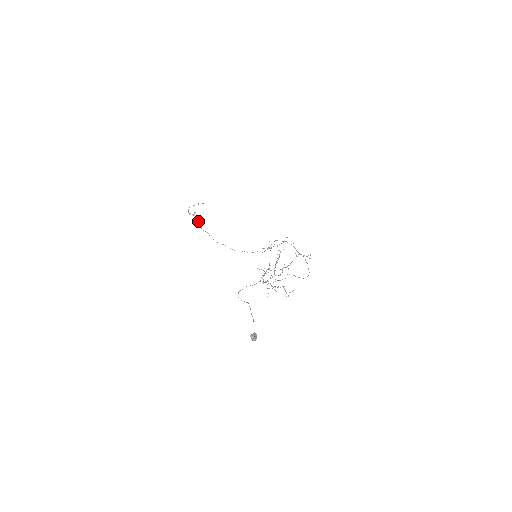
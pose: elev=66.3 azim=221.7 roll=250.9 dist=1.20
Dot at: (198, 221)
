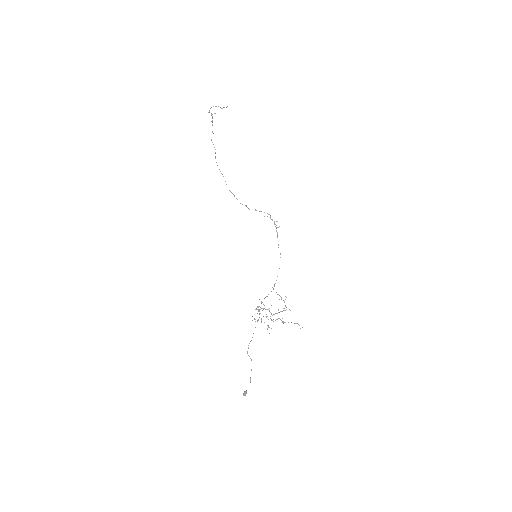
Dot at: (212, 124)
